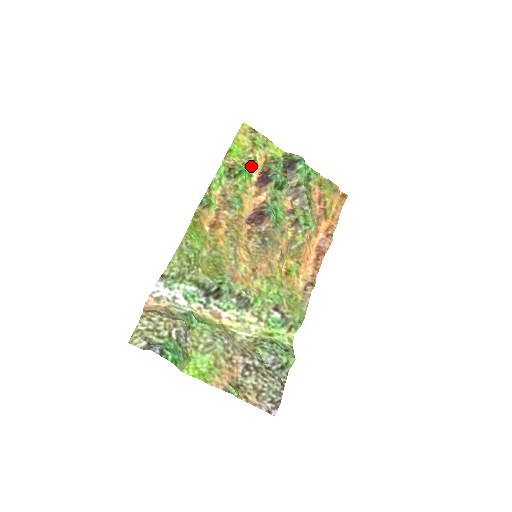
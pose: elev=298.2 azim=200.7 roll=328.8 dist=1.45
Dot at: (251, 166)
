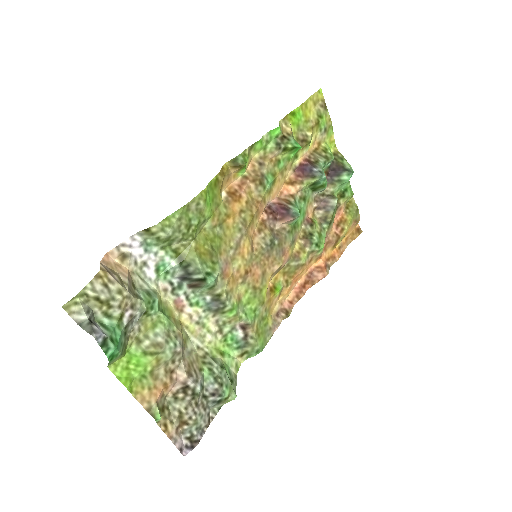
Dot at: (303, 146)
